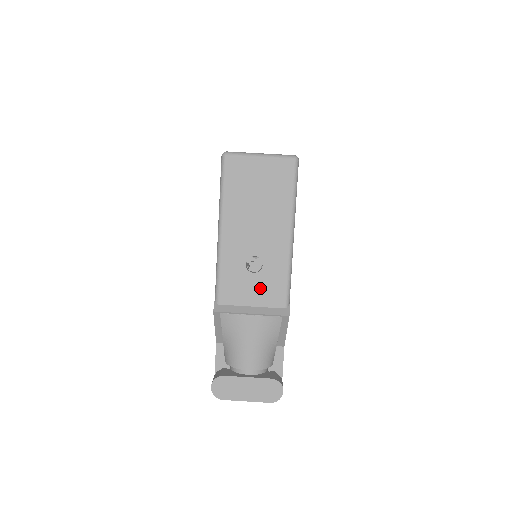
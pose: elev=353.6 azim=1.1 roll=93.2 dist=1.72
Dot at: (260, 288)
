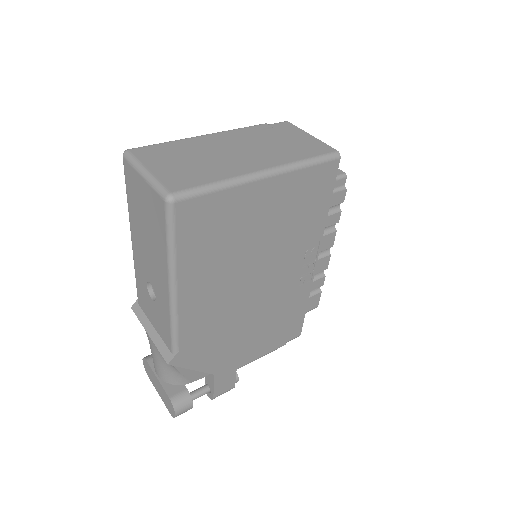
Dot at: (156, 317)
